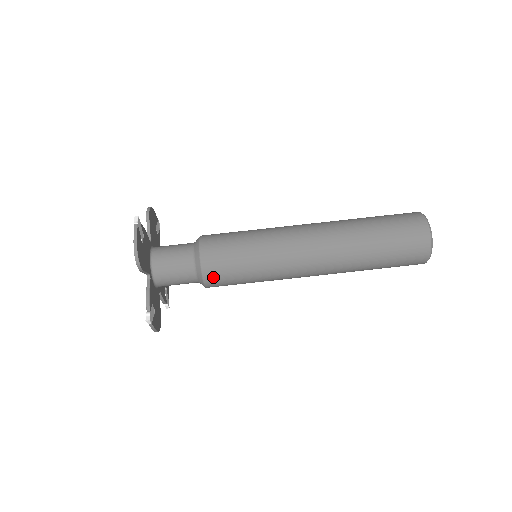
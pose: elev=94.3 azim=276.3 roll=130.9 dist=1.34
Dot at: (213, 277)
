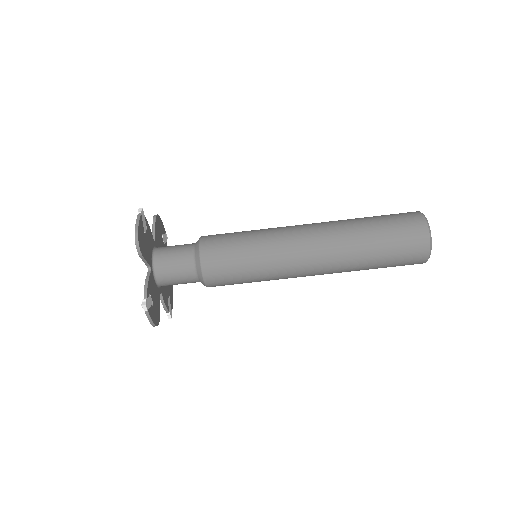
Dot at: occluded
